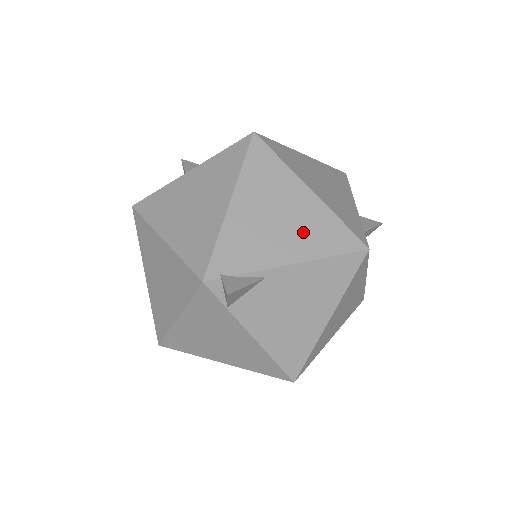
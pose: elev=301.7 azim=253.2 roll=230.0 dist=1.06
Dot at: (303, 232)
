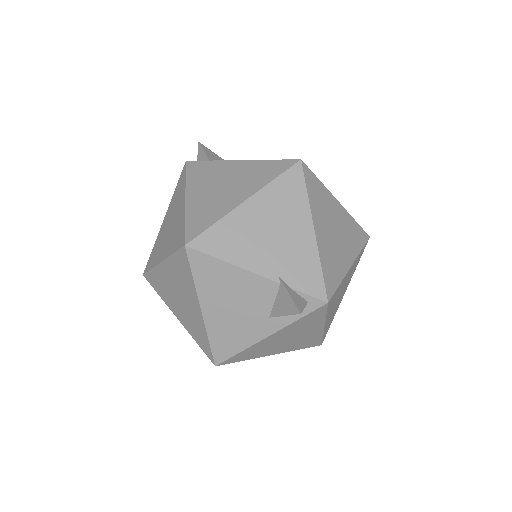
Dot at: occluded
